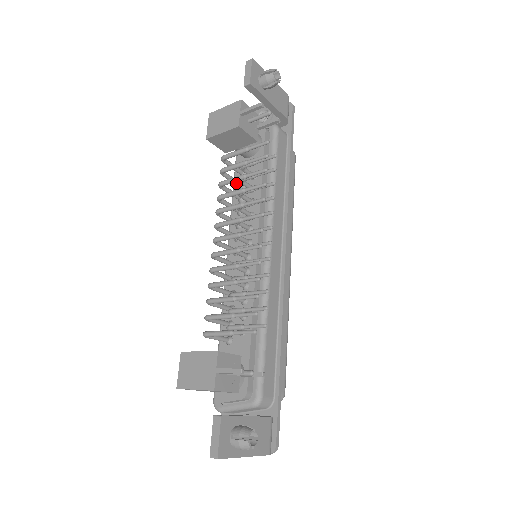
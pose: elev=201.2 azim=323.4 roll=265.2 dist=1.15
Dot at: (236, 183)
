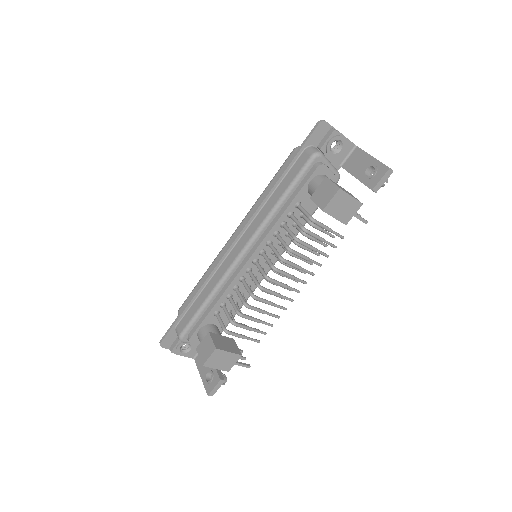
Dot at: (294, 221)
